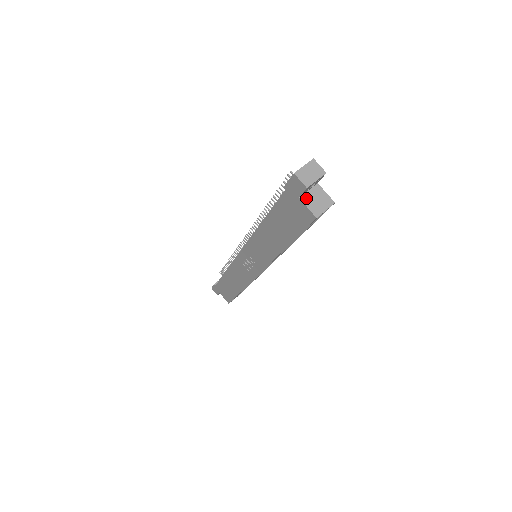
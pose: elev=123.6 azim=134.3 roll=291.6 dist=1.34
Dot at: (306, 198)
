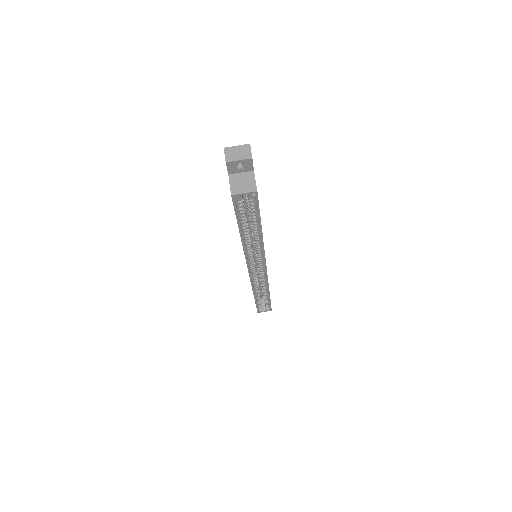
Dot at: (234, 177)
